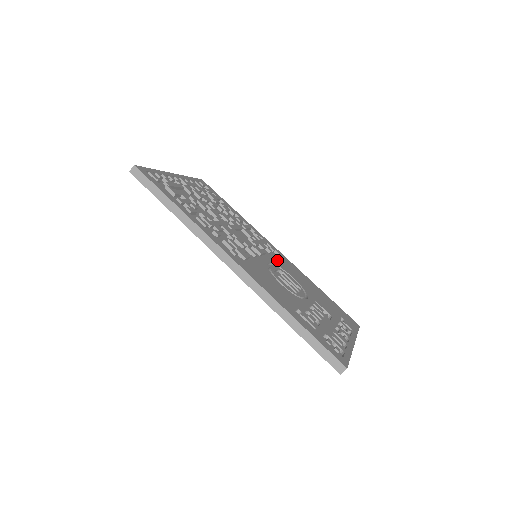
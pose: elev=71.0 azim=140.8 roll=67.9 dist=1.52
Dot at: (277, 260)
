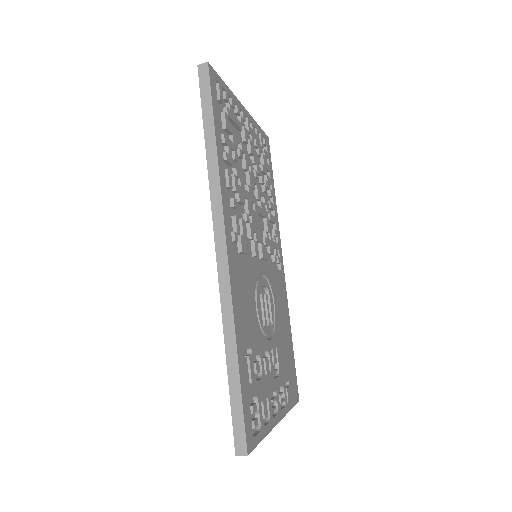
Dot at: (274, 275)
